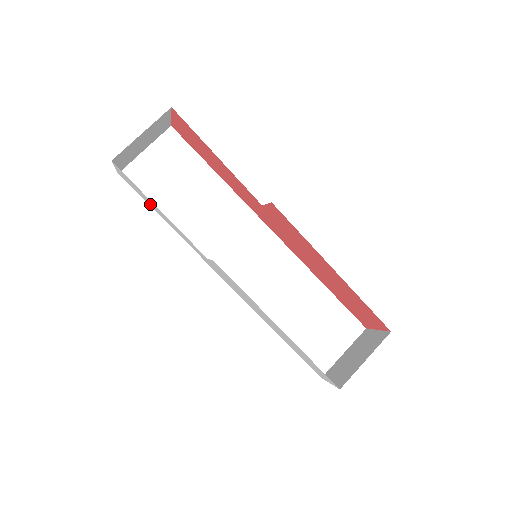
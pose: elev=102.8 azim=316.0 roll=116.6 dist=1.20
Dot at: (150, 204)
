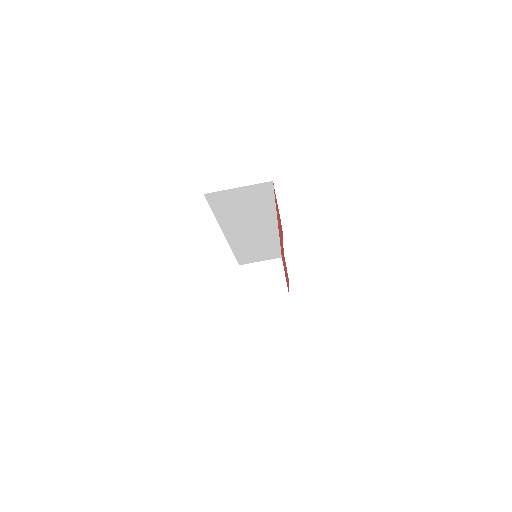
Dot at: occluded
